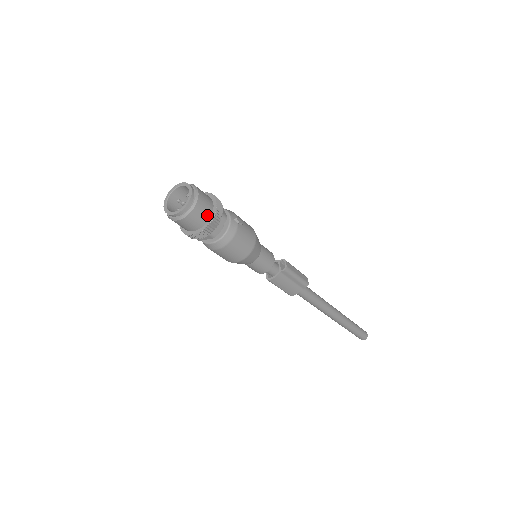
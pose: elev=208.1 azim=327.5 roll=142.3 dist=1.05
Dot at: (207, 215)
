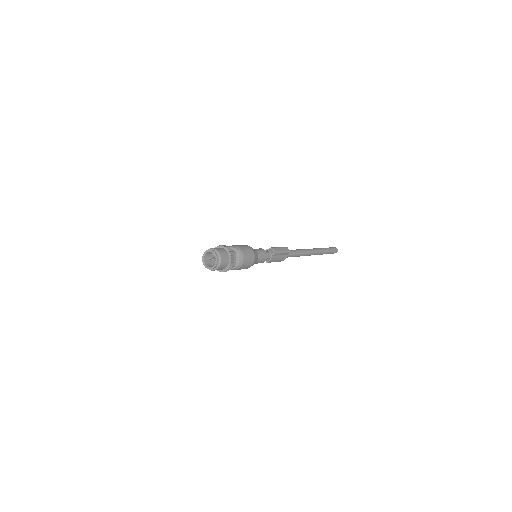
Dot at: (227, 260)
